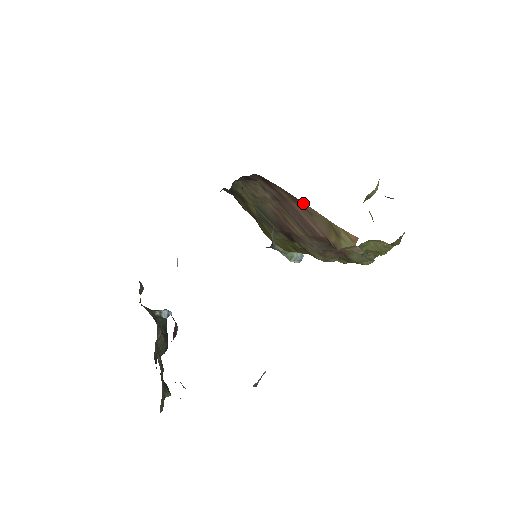
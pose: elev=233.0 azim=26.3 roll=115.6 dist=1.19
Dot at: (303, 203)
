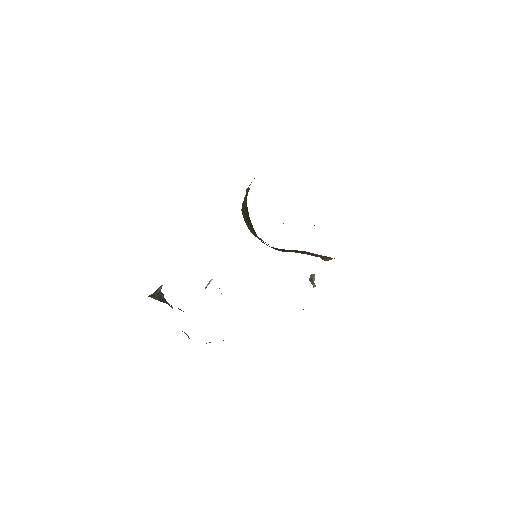
Dot at: occluded
